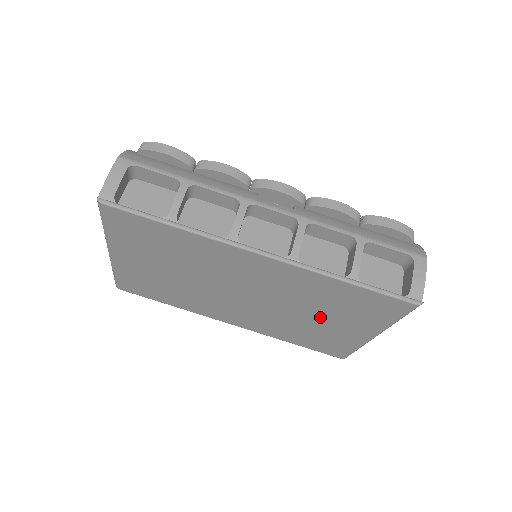
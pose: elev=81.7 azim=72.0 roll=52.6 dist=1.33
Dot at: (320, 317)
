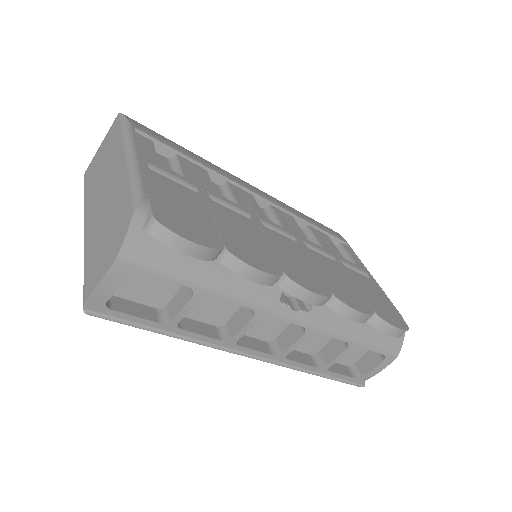
Dot at: occluded
